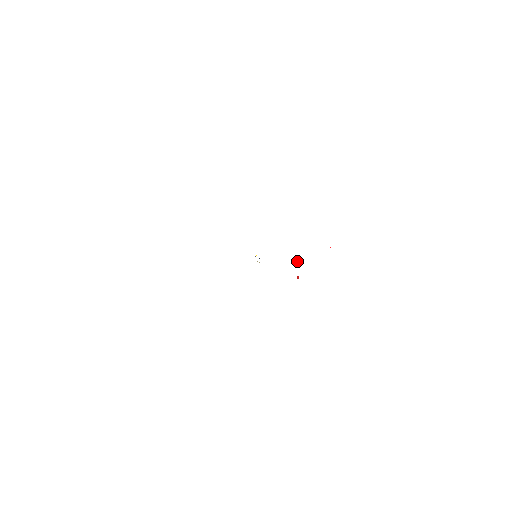
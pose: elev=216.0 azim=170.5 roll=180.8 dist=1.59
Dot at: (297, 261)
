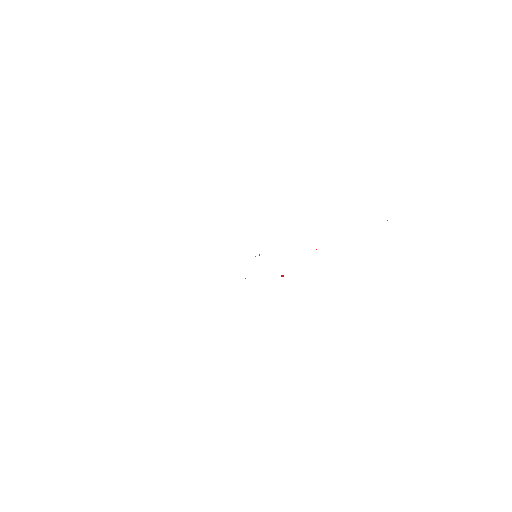
Dot at: occluded
